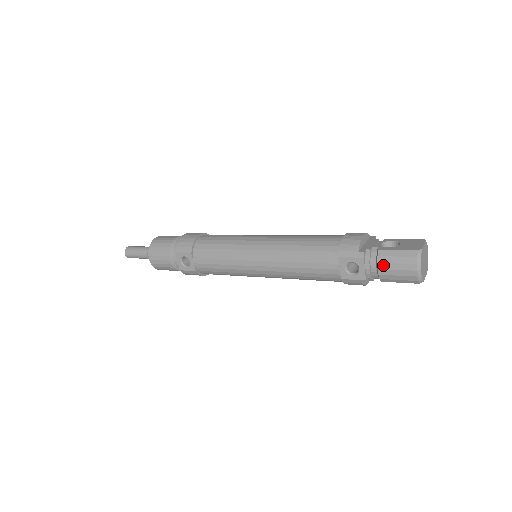
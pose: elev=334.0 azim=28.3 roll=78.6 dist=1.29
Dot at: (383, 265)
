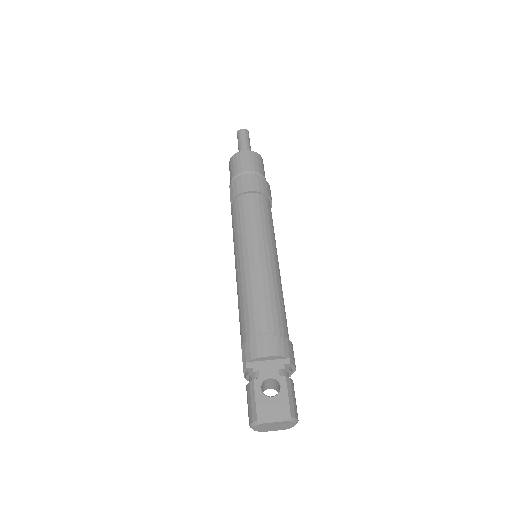
Dot at: (247, 391)
